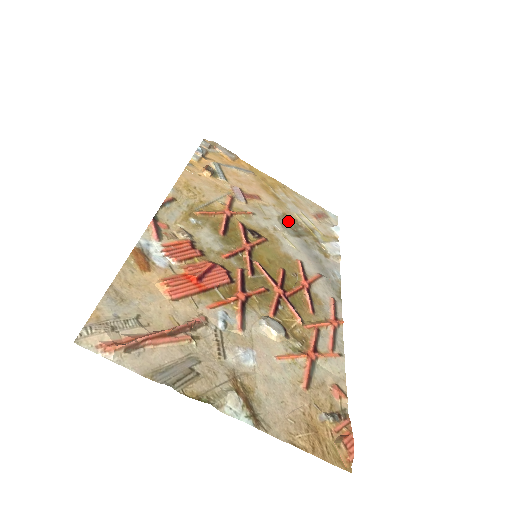
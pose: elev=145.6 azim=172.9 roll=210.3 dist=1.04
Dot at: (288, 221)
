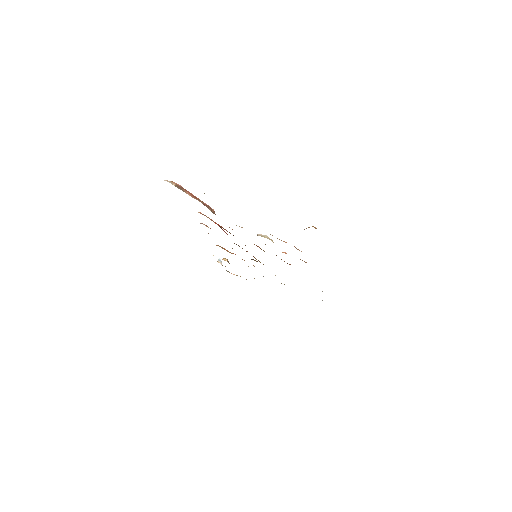
Dot at: occluded
